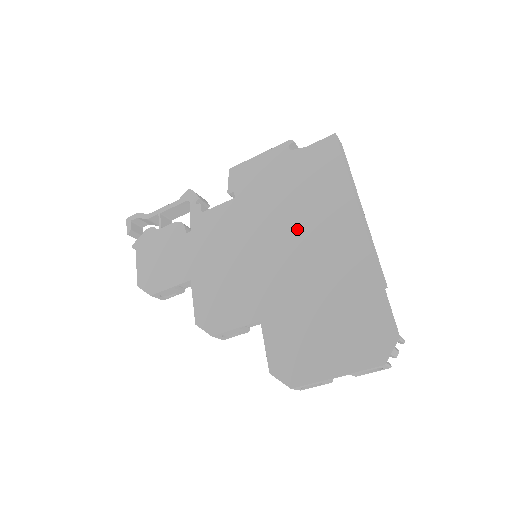
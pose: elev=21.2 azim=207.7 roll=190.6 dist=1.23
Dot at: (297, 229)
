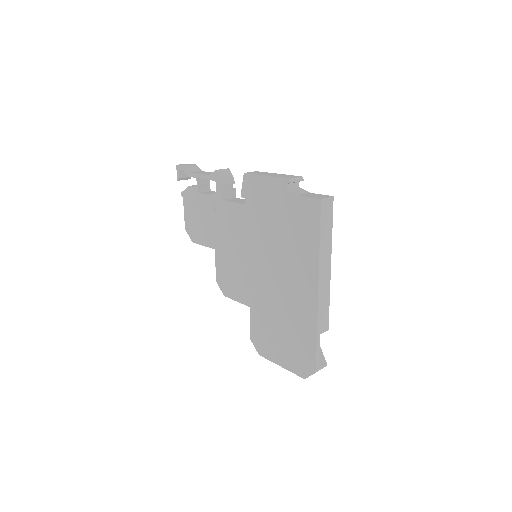
Dot at: (279, 263)
